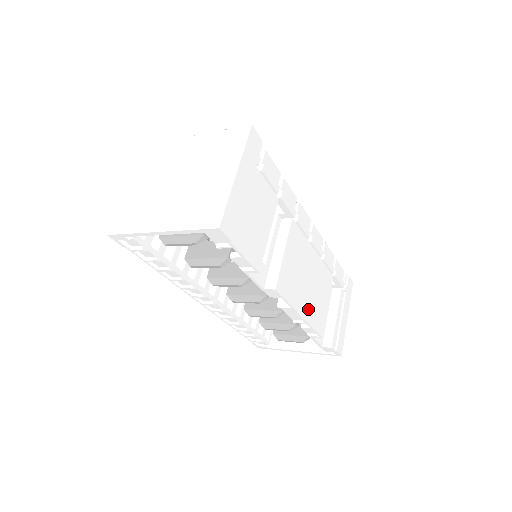
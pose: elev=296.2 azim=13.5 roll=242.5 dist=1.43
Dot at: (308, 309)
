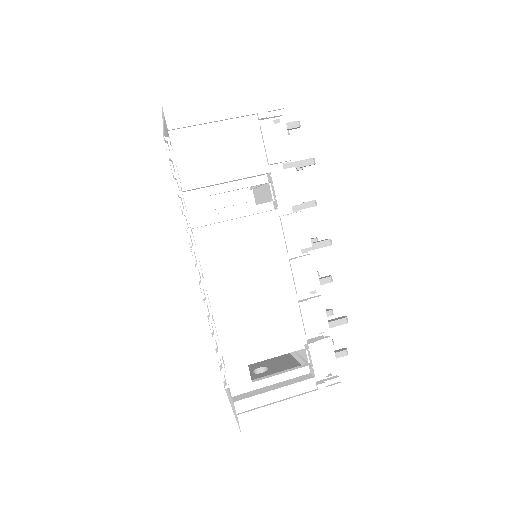
Dot at: (227, 310)
